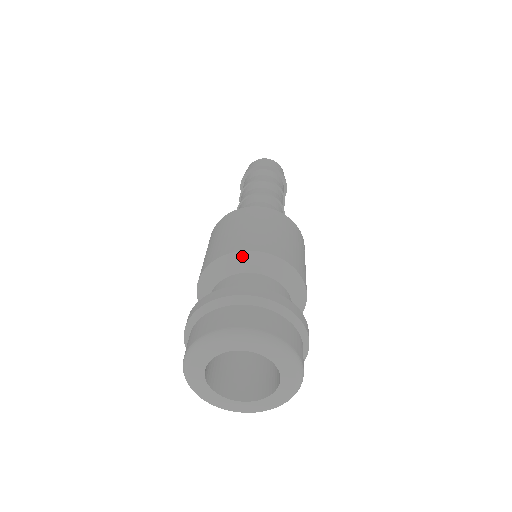
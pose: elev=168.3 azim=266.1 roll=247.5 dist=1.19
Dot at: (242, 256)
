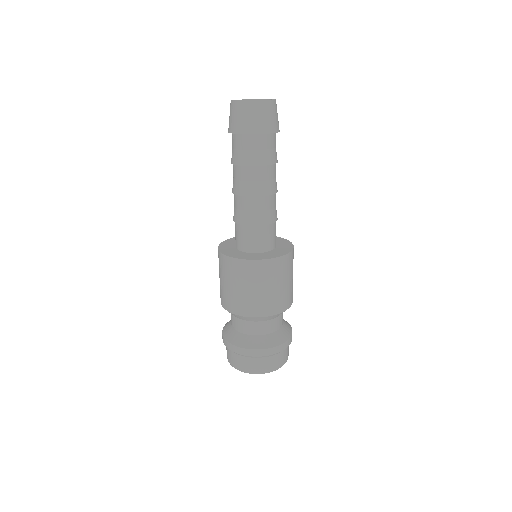
Dot at: (255, 319)
